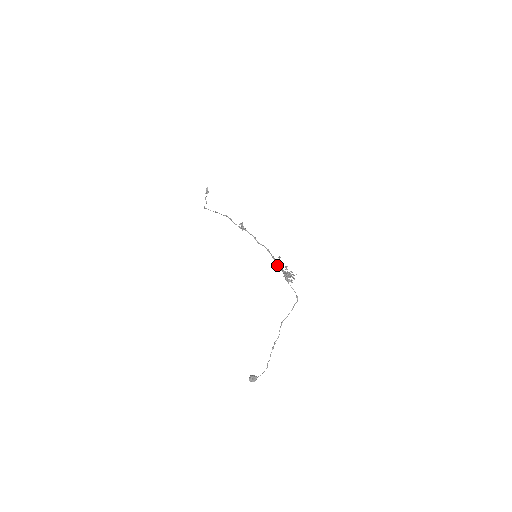
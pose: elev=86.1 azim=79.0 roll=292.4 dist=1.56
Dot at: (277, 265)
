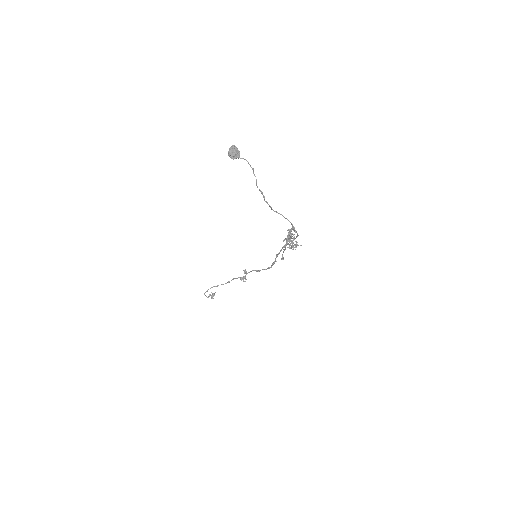
Dot at: (279, 252)
